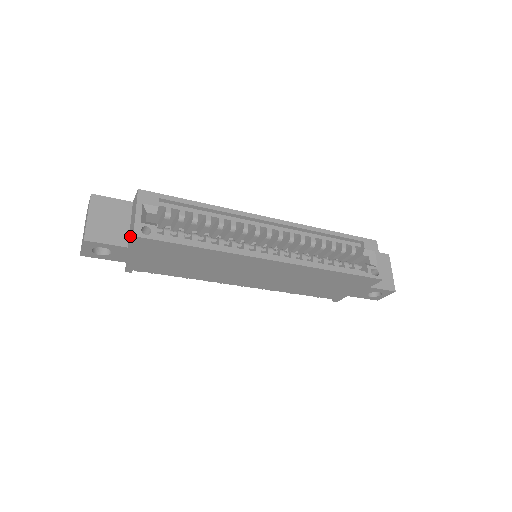
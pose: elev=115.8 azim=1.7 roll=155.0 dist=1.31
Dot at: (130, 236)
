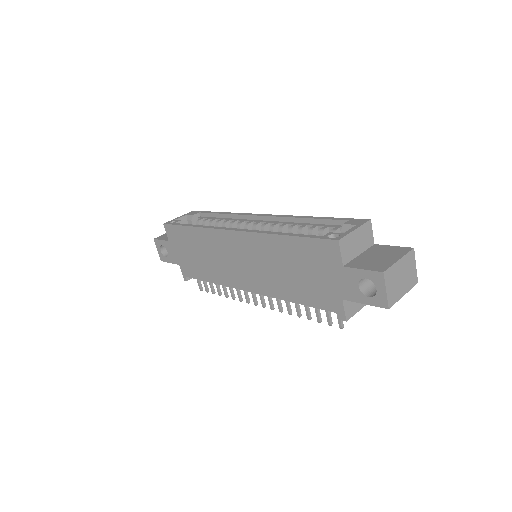
Dot at: occluded
